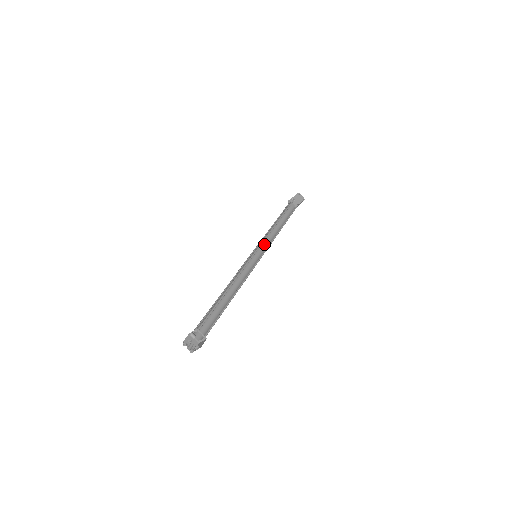
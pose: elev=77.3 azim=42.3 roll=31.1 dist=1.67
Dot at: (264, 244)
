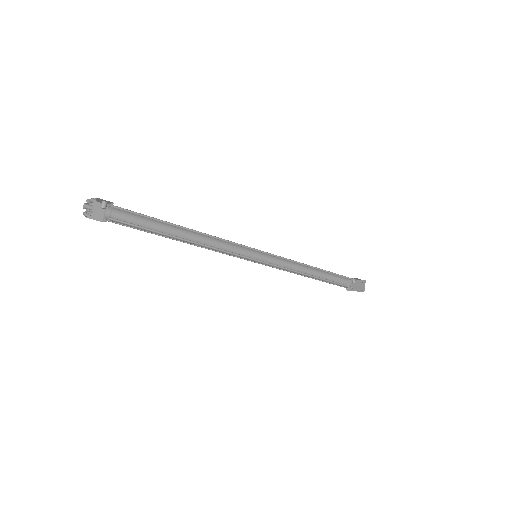
Dot at: (278, 264)
